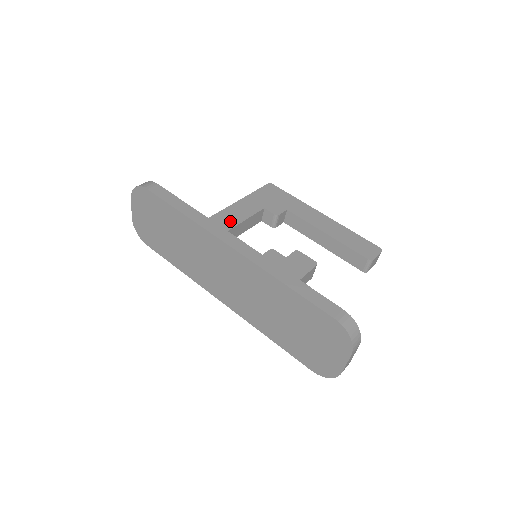
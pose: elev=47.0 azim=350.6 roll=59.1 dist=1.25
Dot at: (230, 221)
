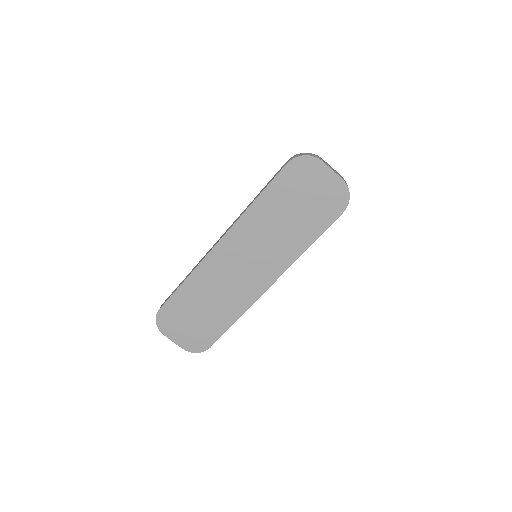
Dot at: occluded
